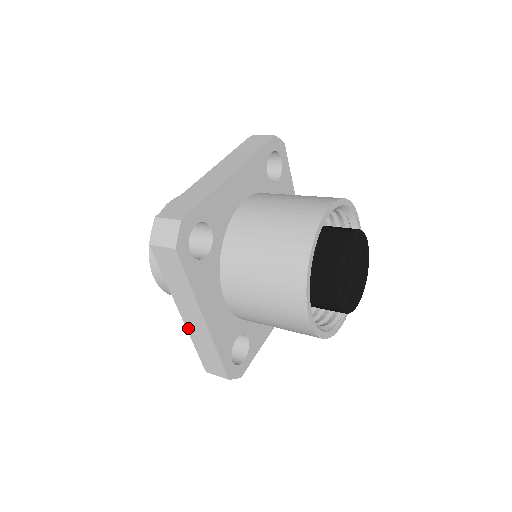
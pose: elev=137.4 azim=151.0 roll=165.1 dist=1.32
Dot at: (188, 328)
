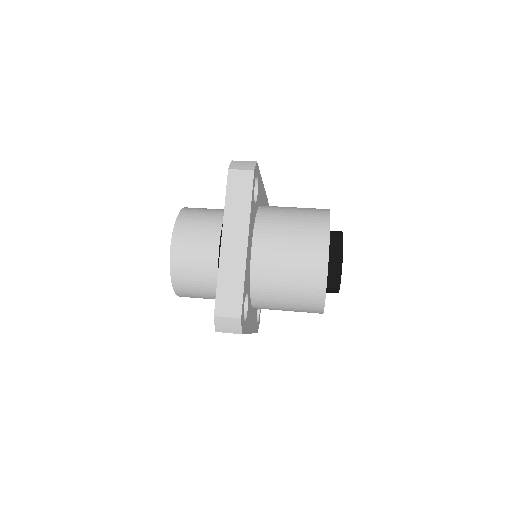
Dot at: (222, 255)
